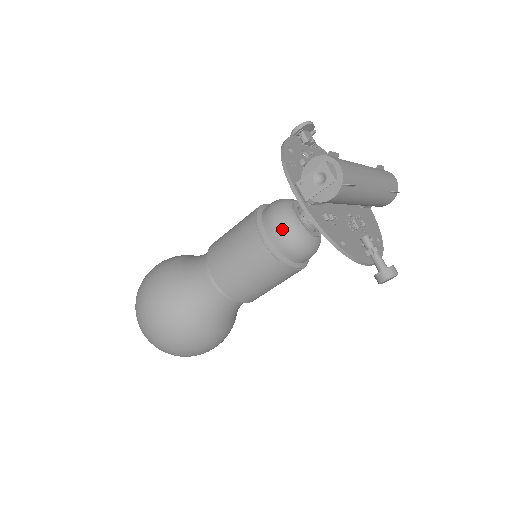
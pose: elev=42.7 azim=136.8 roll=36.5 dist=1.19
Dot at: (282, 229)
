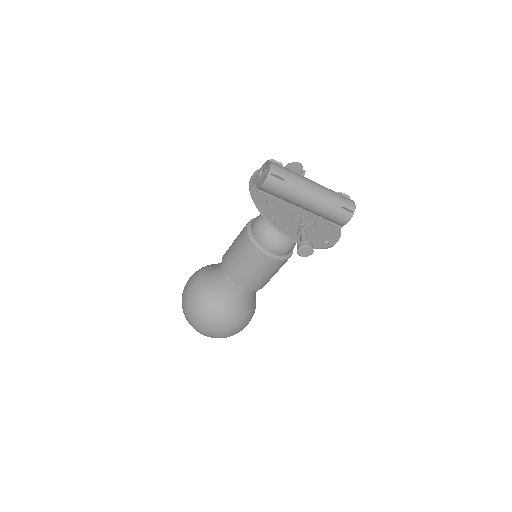
Dot at: (258, 223)
